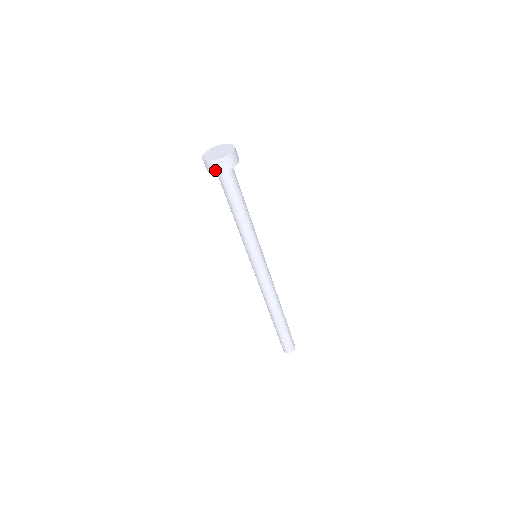
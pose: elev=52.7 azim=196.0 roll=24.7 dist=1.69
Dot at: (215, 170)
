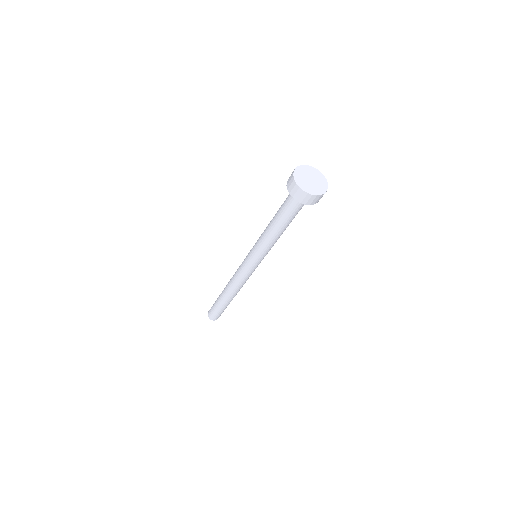
Dot at: (311, 203)
